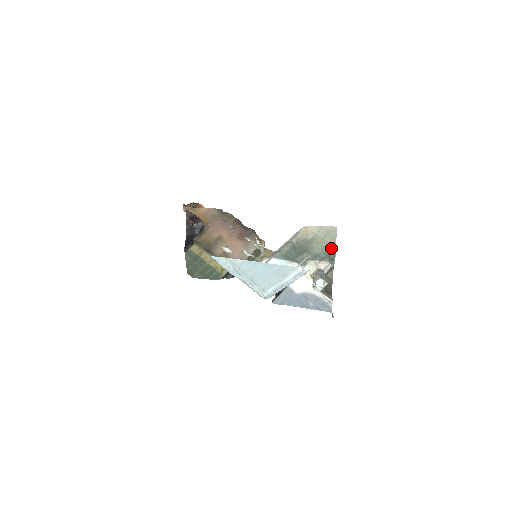
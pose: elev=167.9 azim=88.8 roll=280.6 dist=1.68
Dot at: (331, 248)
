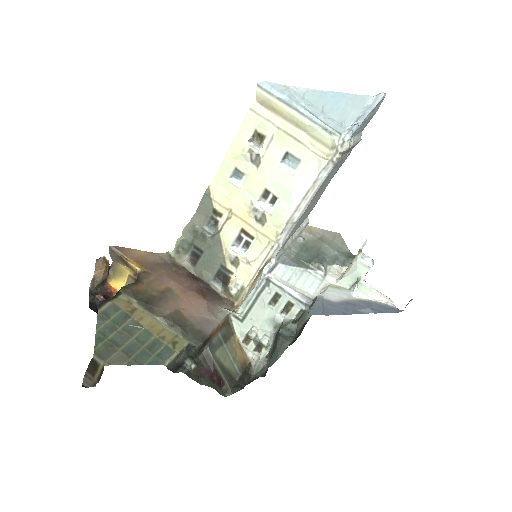
Dot at: (346, 252)
